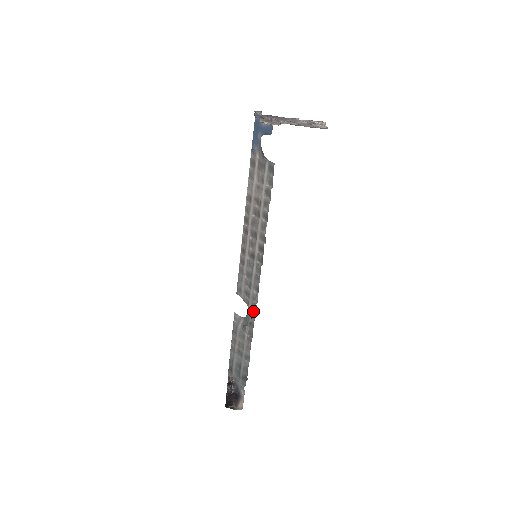
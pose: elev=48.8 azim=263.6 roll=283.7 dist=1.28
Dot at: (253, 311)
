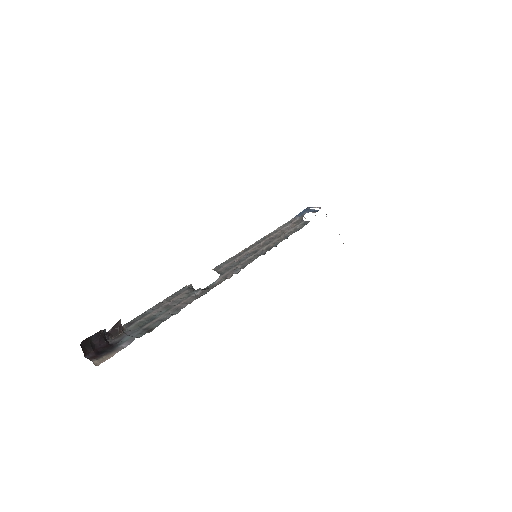
Dot at: (224, 278)
